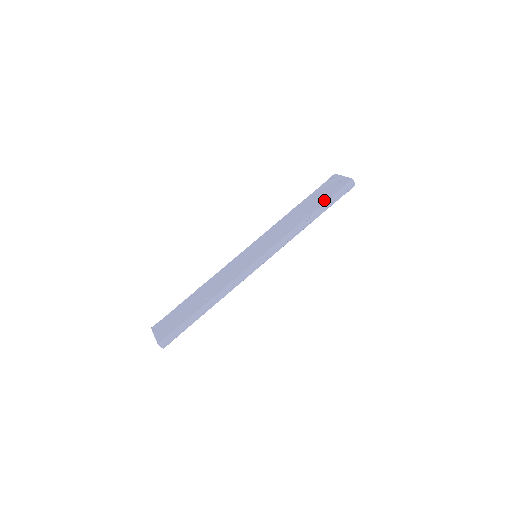
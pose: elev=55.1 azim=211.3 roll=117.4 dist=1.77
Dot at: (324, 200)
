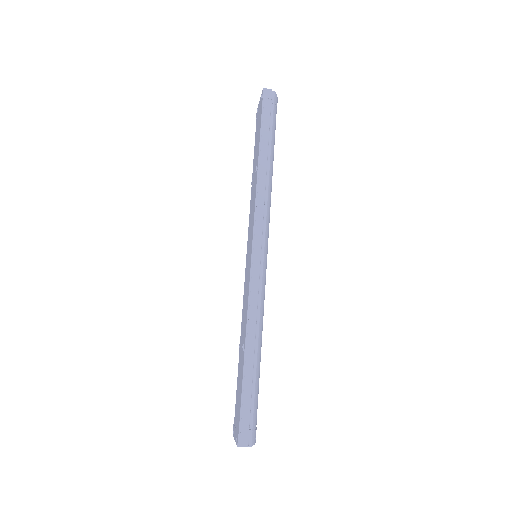
Dot at: (259, 136)
